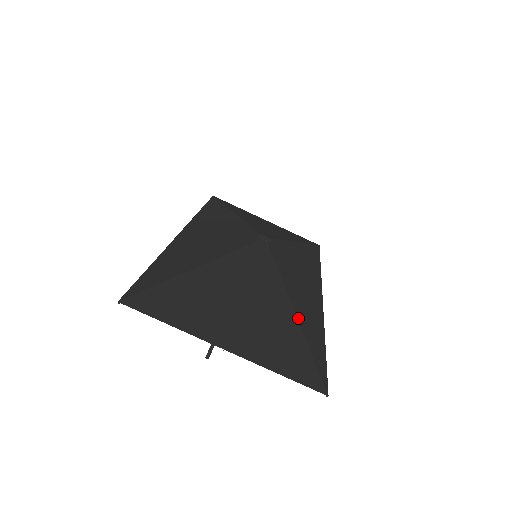
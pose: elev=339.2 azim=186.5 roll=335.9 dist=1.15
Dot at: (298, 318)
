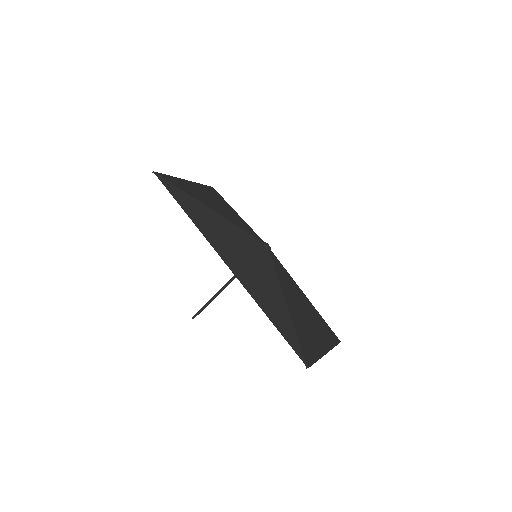
Dot at: occluded
